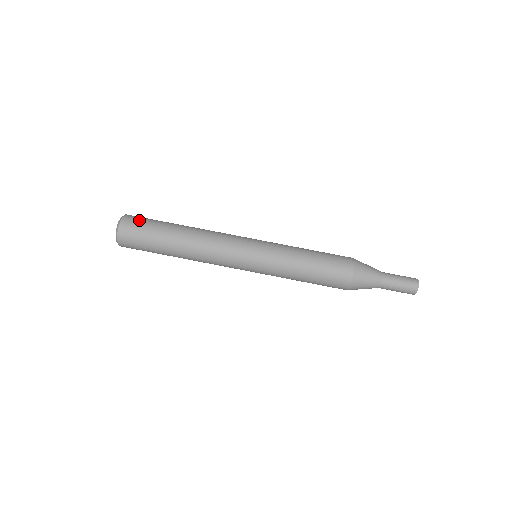
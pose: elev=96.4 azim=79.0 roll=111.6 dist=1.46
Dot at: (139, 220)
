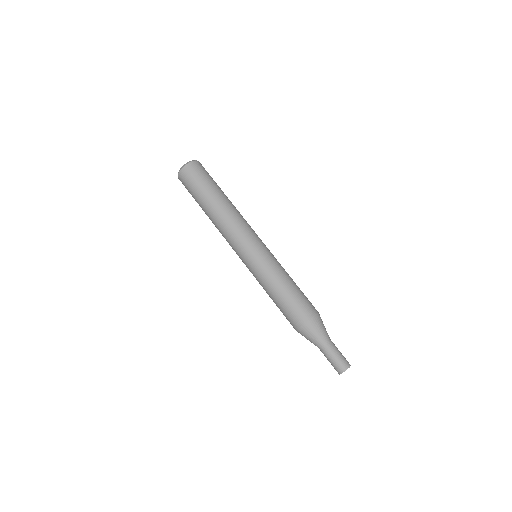
Dot at: (205, 170)
